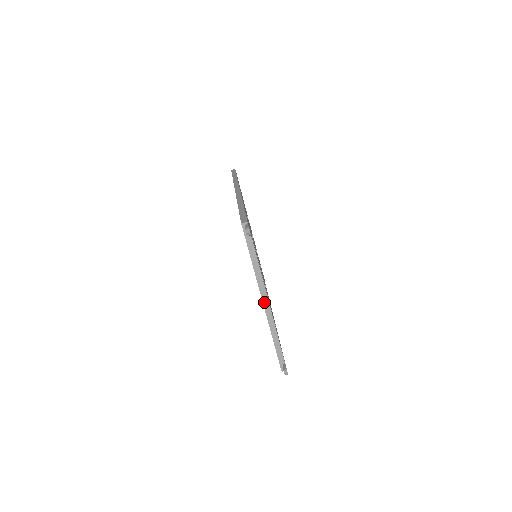
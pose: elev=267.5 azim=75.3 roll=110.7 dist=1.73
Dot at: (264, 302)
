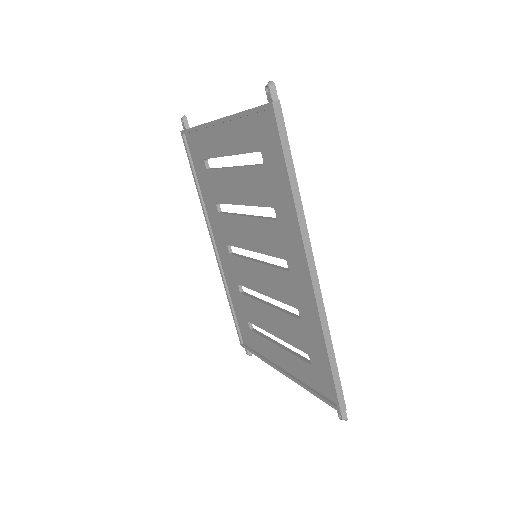
Dot at: (218, 120)
